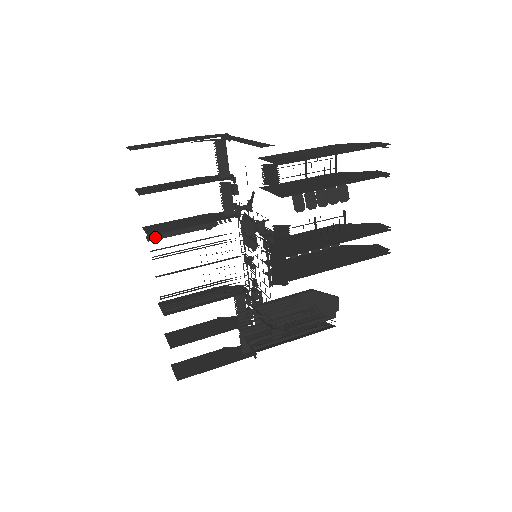
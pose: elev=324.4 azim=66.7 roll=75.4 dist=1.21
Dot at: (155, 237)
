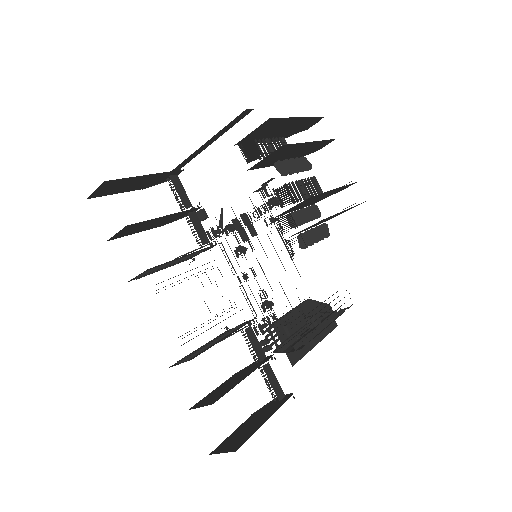
Dot at: (147, 272)
